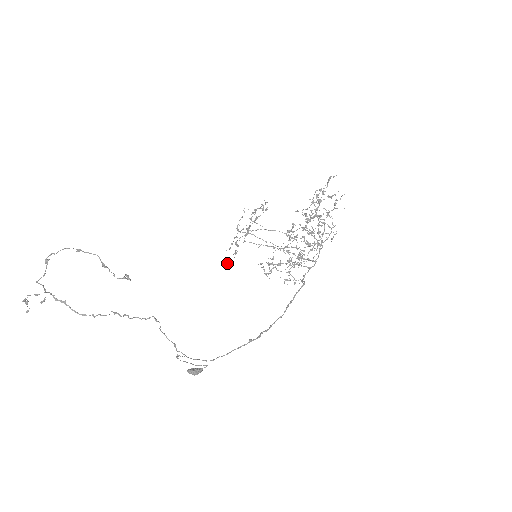
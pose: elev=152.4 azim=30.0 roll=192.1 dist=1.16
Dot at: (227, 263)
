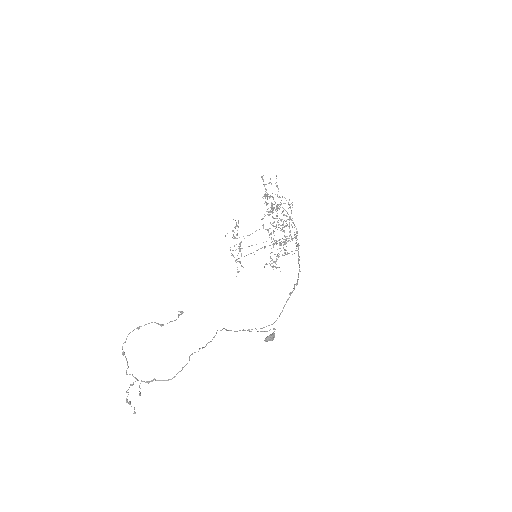
Dot at: occluded
